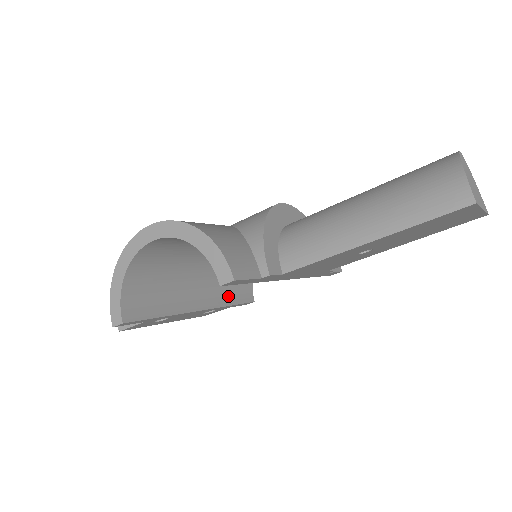
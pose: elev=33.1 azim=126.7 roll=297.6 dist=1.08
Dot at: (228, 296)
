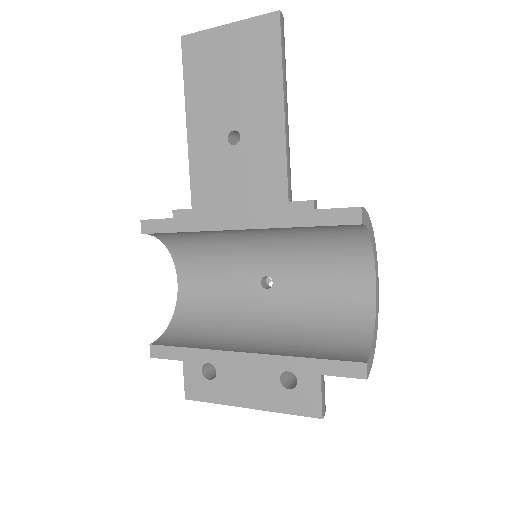
Dot at: (306, 352)
